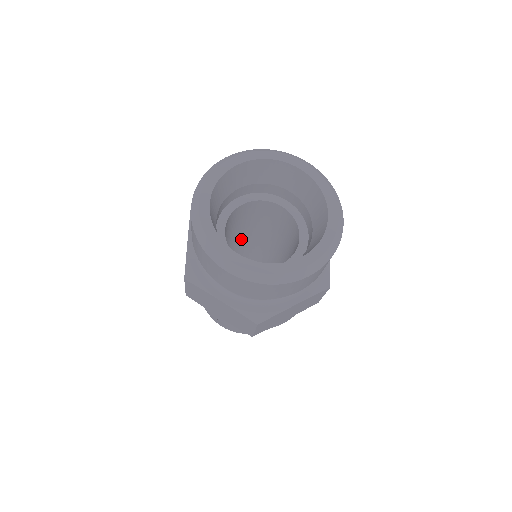
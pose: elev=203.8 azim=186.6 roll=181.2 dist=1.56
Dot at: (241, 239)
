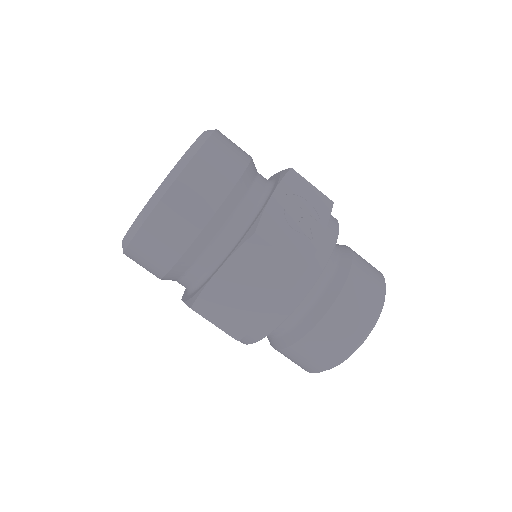
Dot at: occluded
